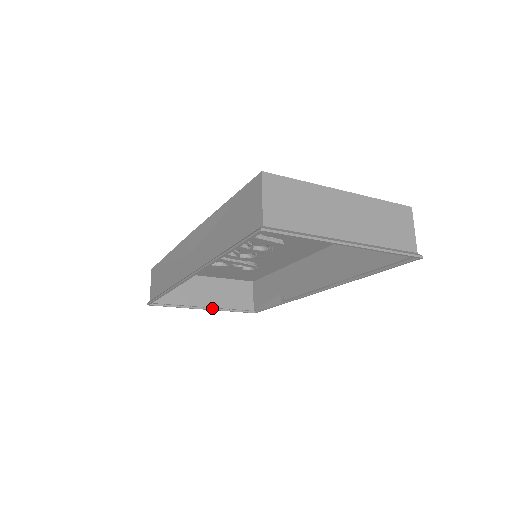
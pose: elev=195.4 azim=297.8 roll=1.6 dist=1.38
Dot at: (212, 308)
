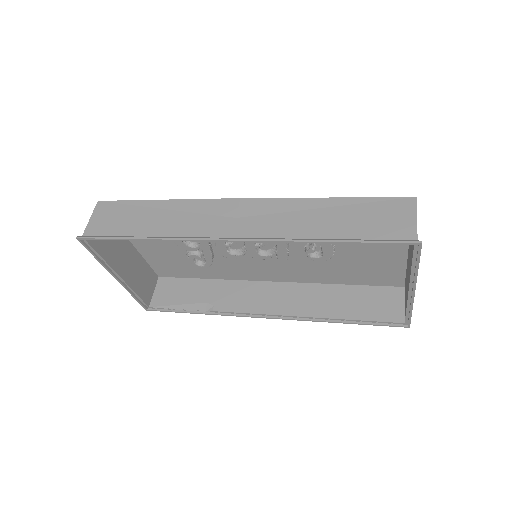
Dot at: (123, 282)
